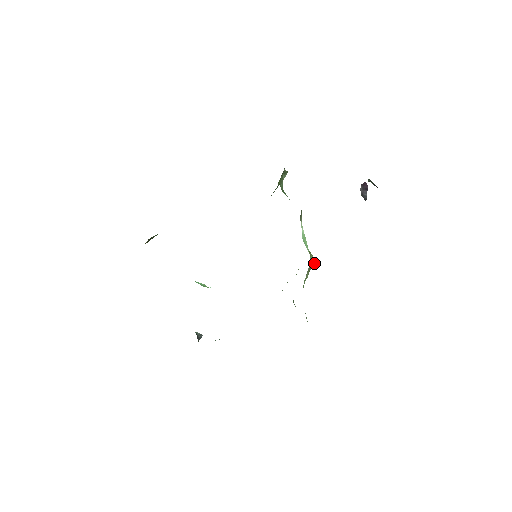
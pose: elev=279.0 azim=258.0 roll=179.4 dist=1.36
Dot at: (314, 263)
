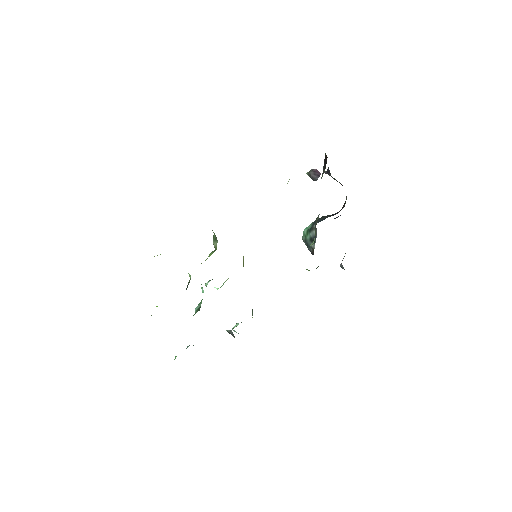
Dot at: occluded
